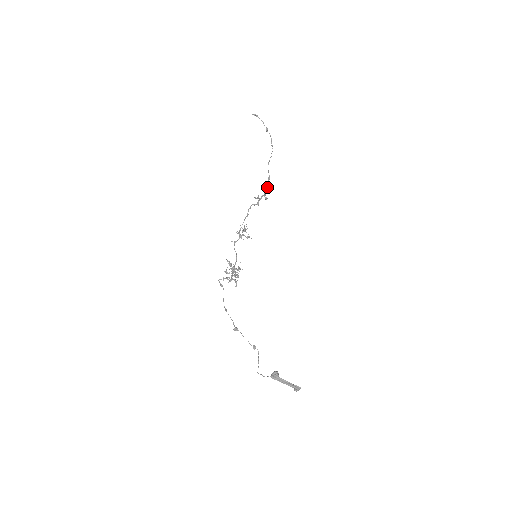
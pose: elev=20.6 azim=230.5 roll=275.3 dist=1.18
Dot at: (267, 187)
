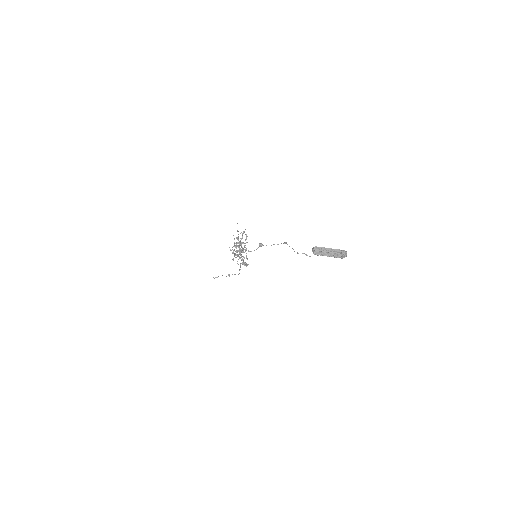
Dot at: (245, 264)
